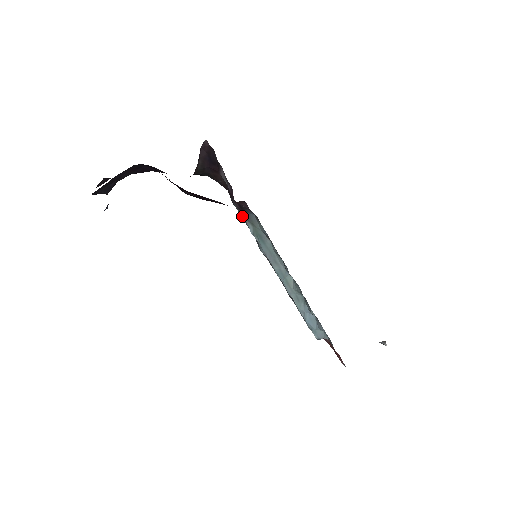
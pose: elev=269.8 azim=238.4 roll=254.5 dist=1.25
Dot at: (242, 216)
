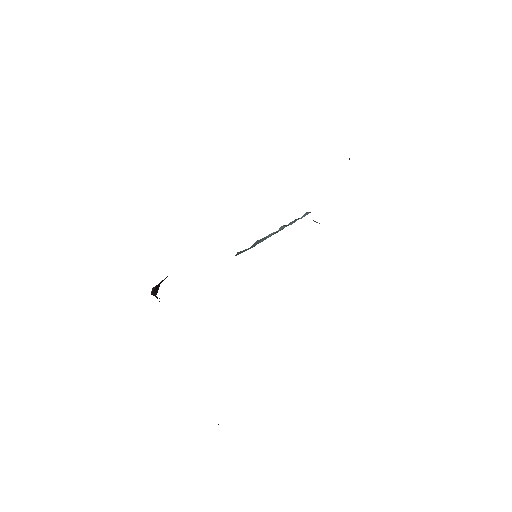
Dot at: occluded
